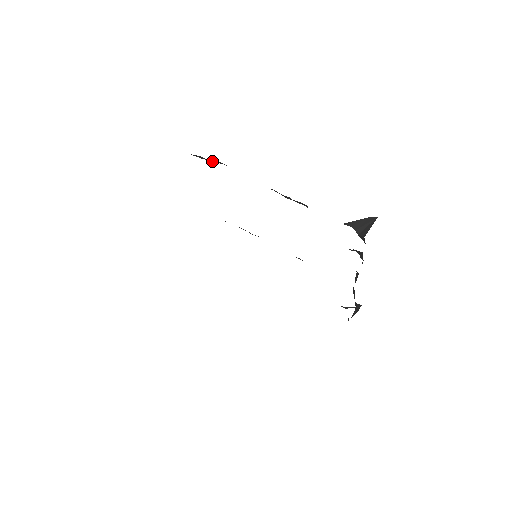
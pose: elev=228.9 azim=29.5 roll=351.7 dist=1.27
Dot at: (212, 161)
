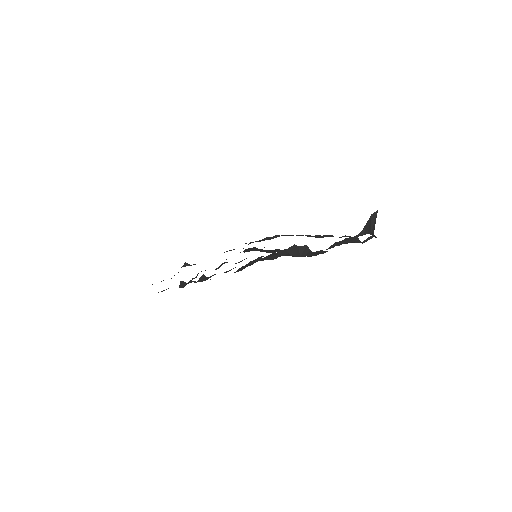
Dot at: occluded
